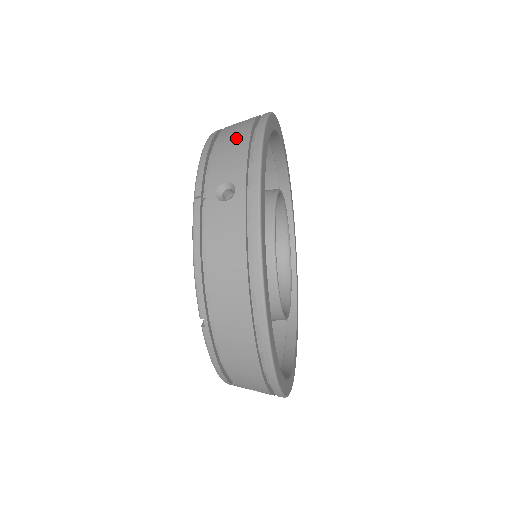
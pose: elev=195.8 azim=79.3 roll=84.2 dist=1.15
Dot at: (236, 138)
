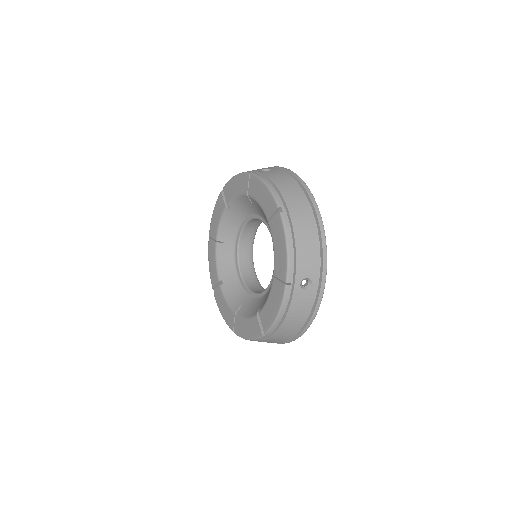
Dot at: (310, 240)
